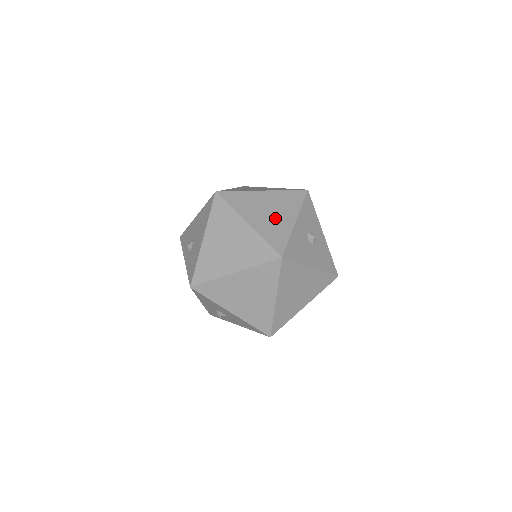
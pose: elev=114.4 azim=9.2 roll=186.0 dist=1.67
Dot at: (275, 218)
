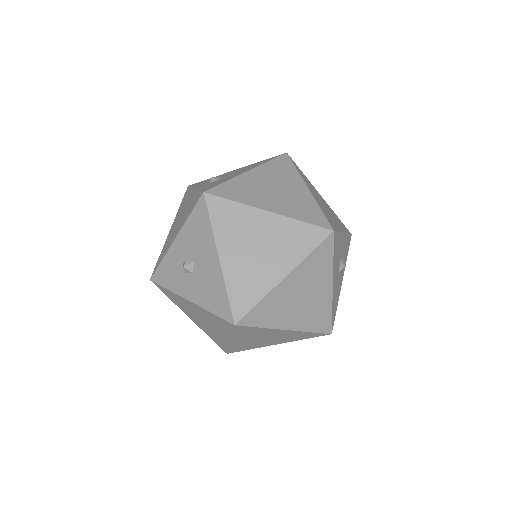
Dot at: (329, 213)
